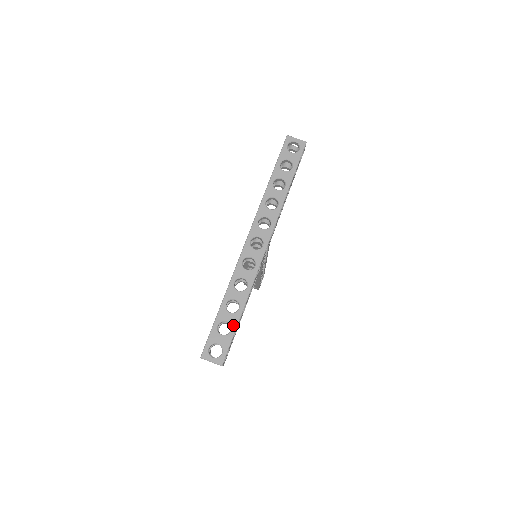
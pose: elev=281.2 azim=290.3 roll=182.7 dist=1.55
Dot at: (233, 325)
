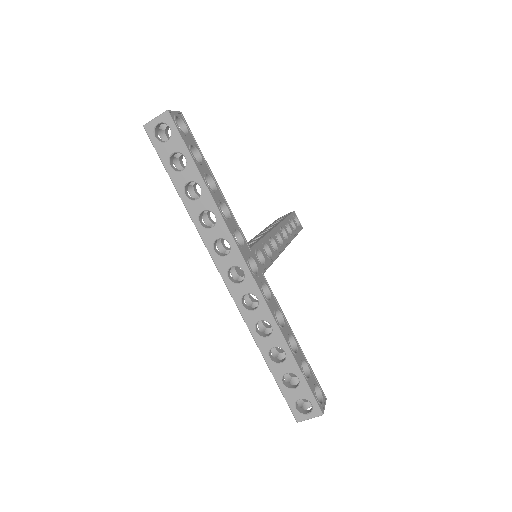
Dot at: (295, 372)
